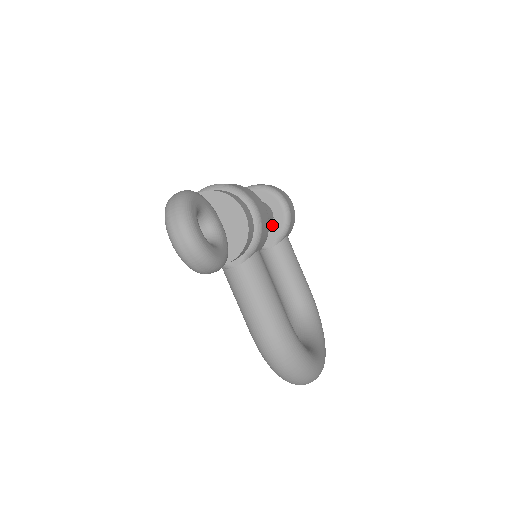
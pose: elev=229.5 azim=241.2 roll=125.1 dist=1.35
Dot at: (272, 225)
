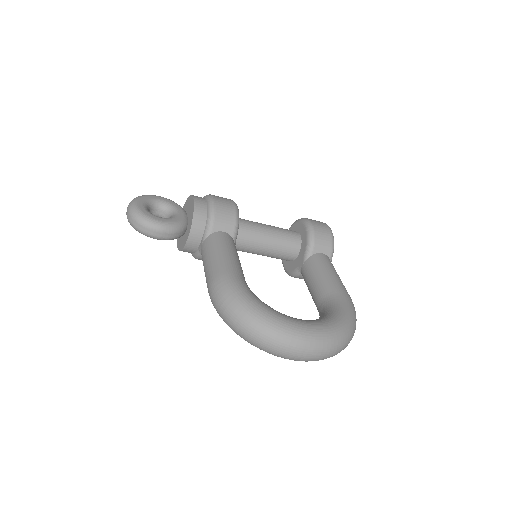
Dot at: (301, 245)
